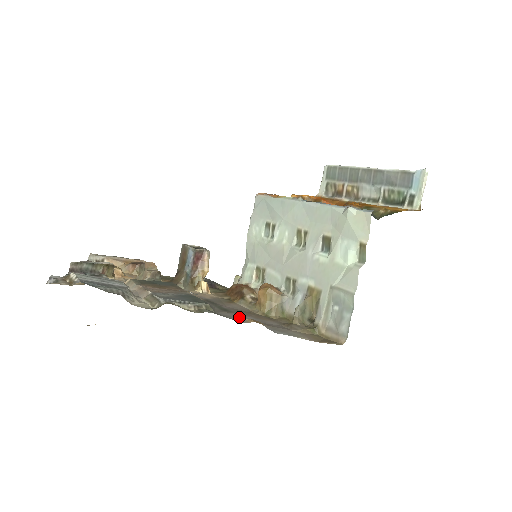
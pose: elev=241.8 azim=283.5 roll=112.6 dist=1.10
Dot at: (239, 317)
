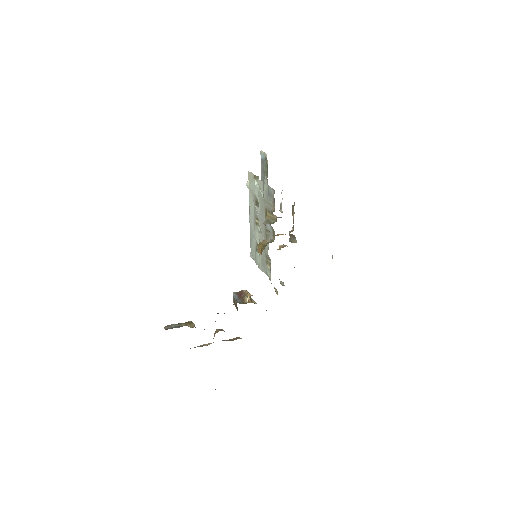
Dot at: occluded
